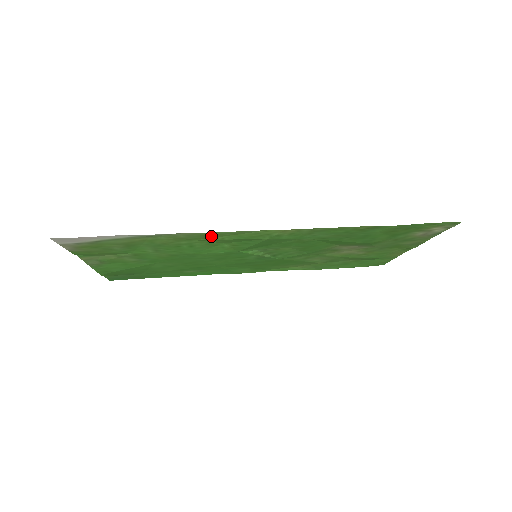
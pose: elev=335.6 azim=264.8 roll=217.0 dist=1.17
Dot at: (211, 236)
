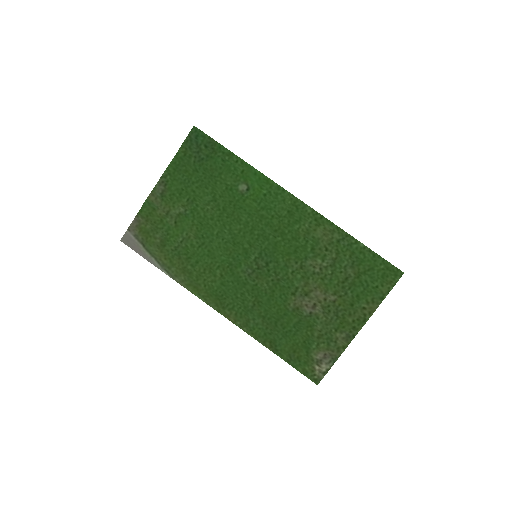
Dot at: (197, 286)
